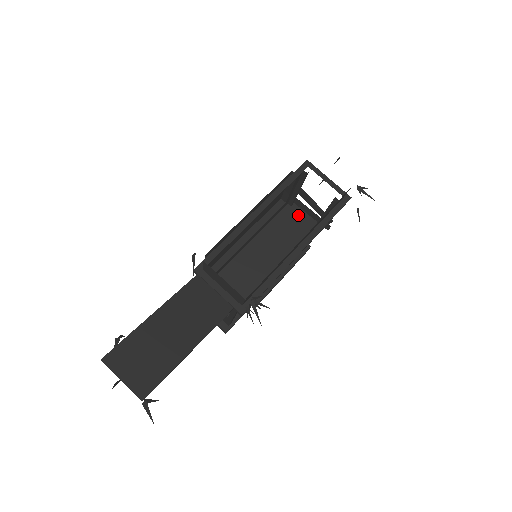
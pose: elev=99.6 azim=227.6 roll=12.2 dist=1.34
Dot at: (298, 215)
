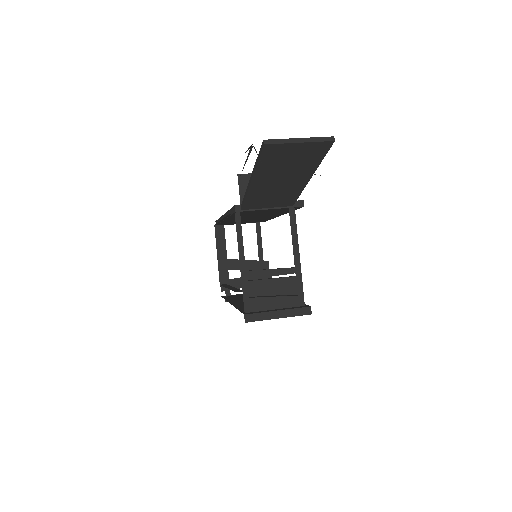
Dot at: (242, 295)
